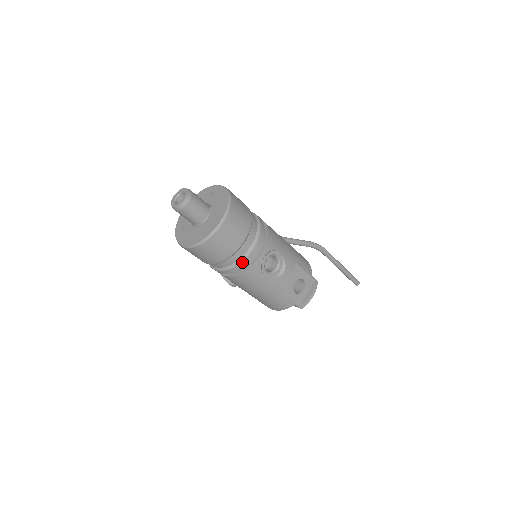
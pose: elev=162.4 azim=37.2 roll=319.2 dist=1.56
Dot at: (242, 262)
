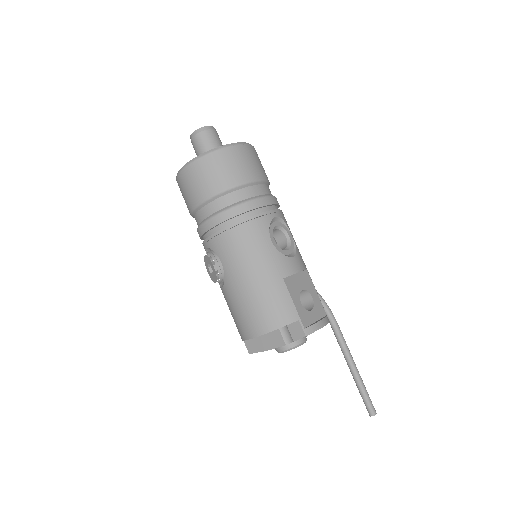
Dot at: (250, 202)
